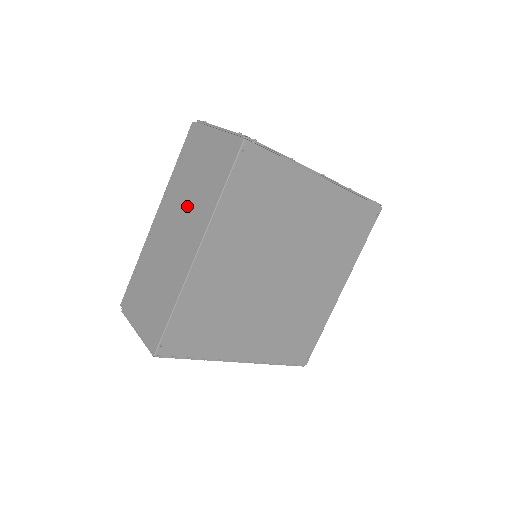
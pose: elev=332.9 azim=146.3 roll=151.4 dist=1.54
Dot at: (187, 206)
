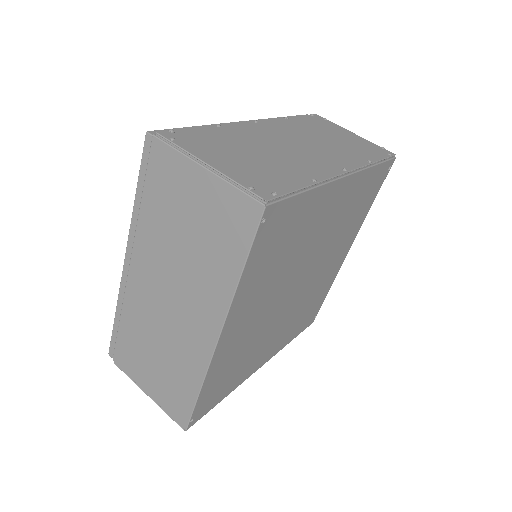
Dot at: (180, 271)
